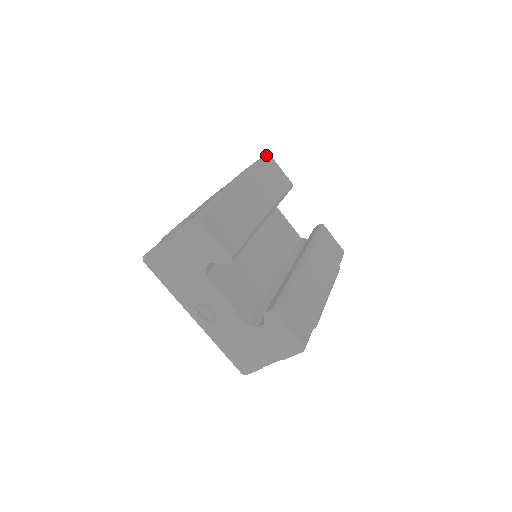
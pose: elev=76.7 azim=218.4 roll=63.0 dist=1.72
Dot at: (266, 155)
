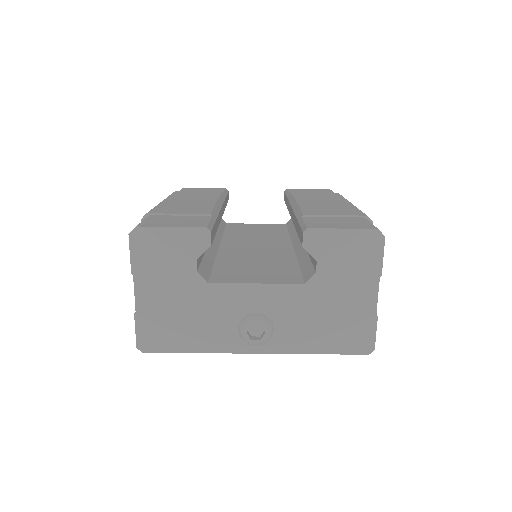
Dot at: occluded
